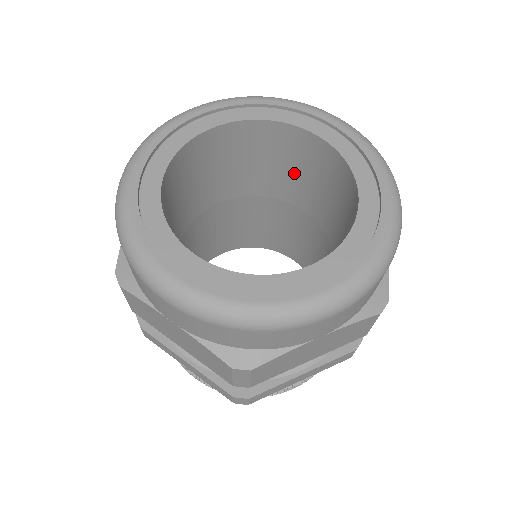
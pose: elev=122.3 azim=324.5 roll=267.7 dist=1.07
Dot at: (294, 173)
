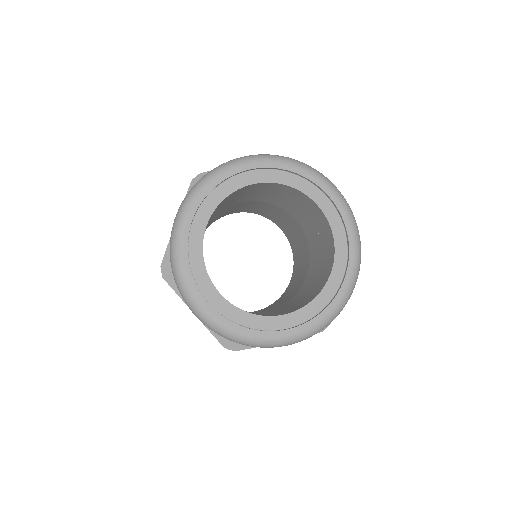
Dot at: (299, 209)
